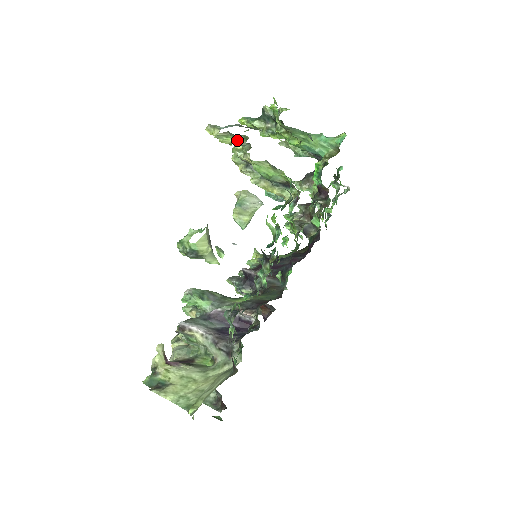
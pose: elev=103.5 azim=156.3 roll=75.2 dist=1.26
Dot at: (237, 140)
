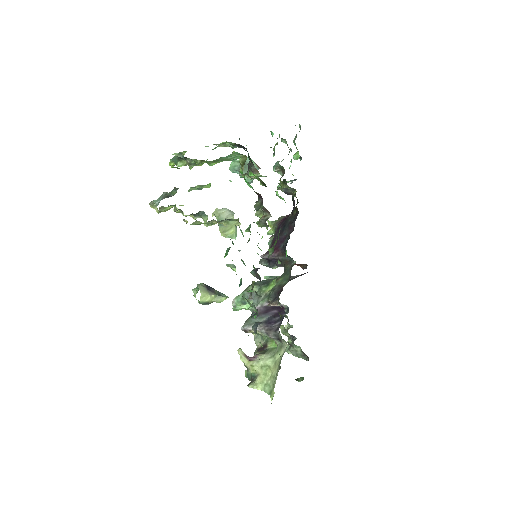
Dot at: (172, 206)
